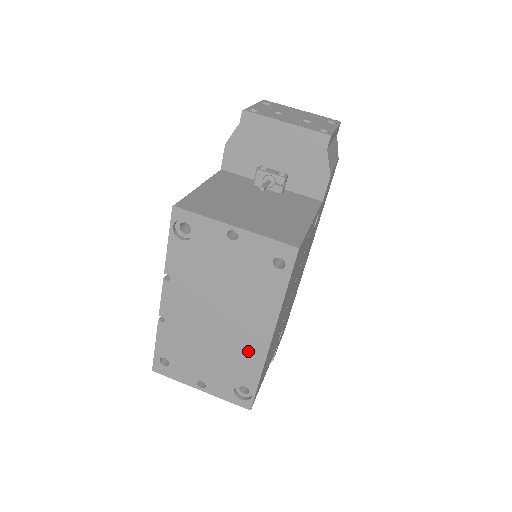
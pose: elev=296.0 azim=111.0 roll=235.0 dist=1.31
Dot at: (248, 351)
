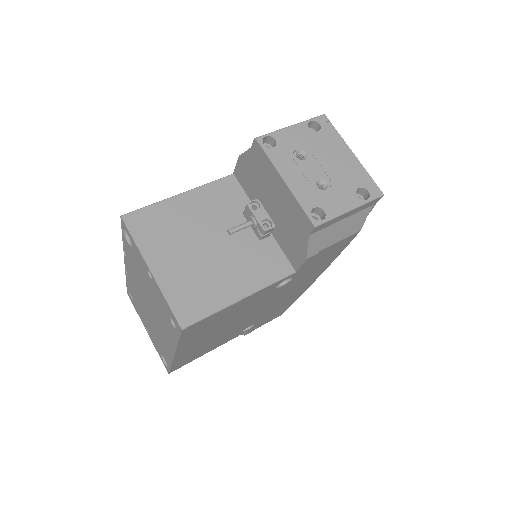
Dot at: (164, 345)
